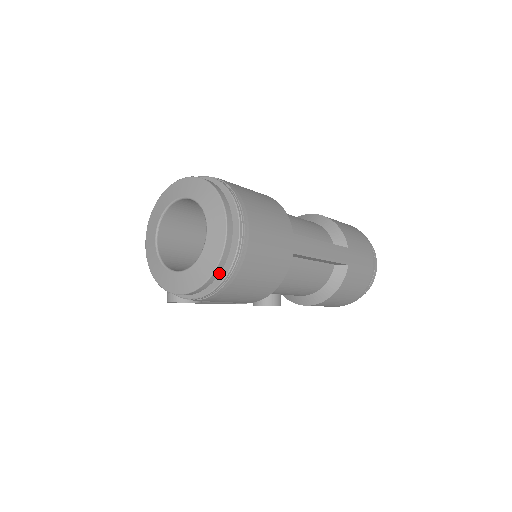
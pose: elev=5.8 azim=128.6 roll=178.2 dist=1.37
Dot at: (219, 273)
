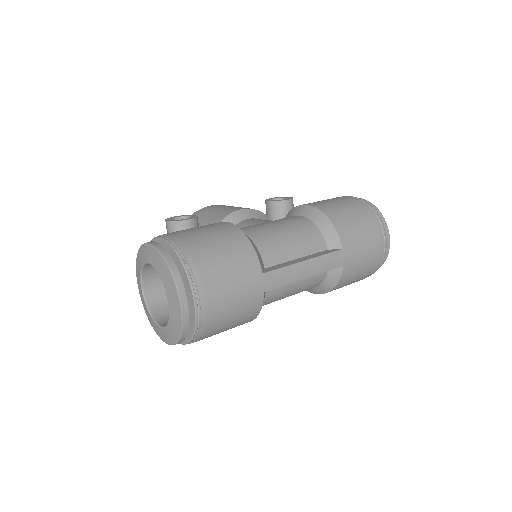
Dot at: occluded
